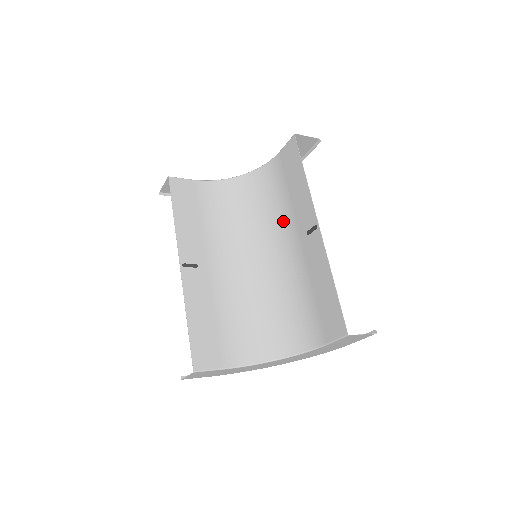
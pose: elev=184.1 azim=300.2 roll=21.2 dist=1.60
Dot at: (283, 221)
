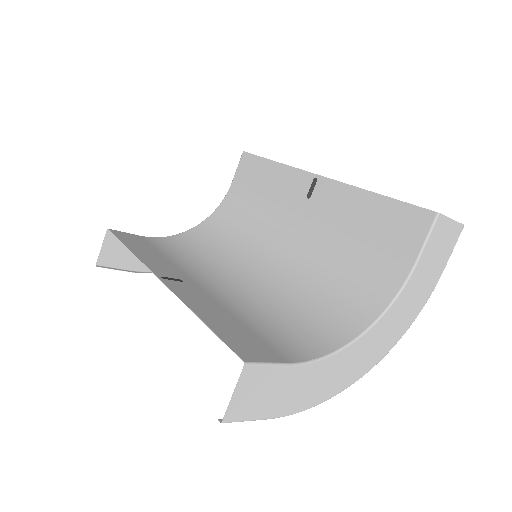
Dot at: (269, 221)
